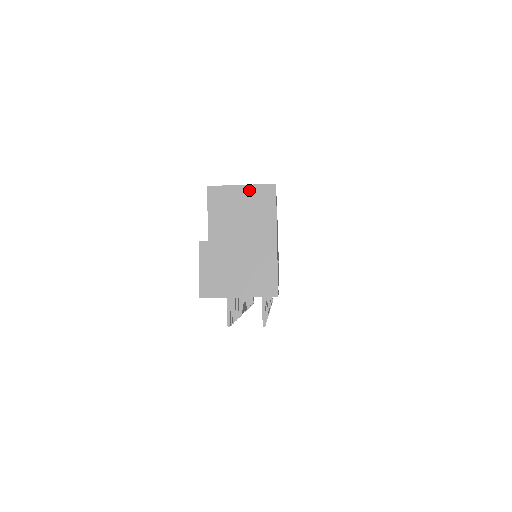
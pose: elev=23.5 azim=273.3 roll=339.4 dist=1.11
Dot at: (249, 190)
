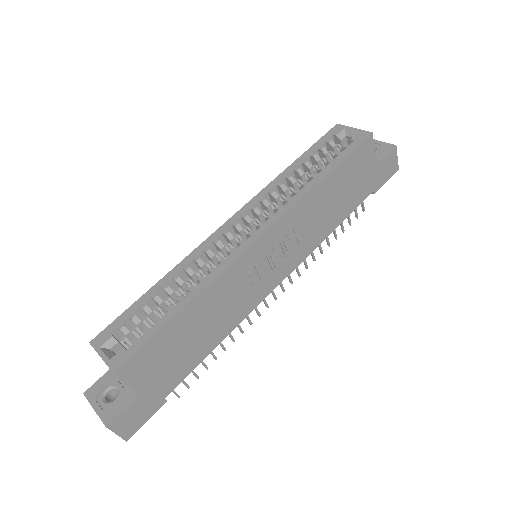
Dot at: (106, 363)
